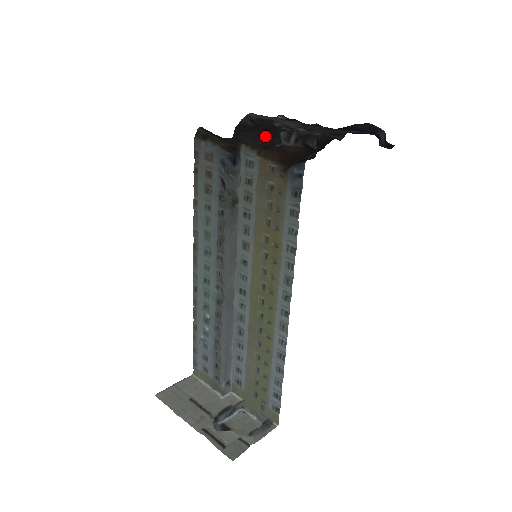
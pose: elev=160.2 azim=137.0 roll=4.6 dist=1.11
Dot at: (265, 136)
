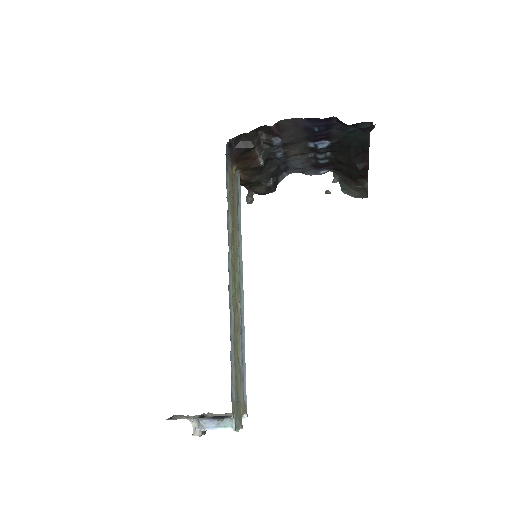
Dot at: (263, 166)
